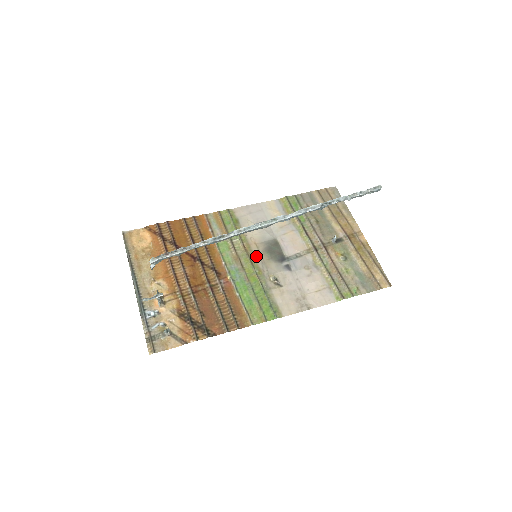
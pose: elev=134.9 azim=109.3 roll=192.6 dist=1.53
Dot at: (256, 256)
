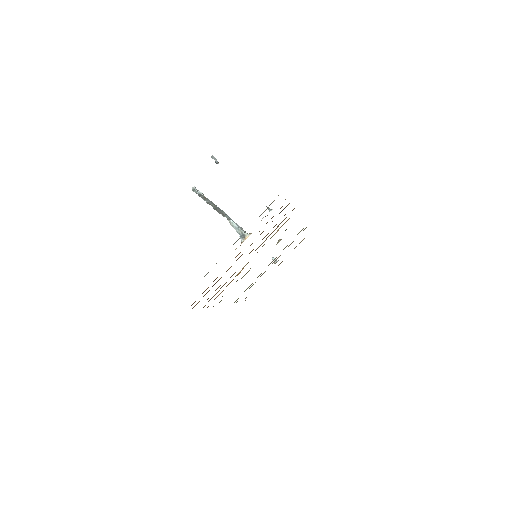
Dot at: occluded
